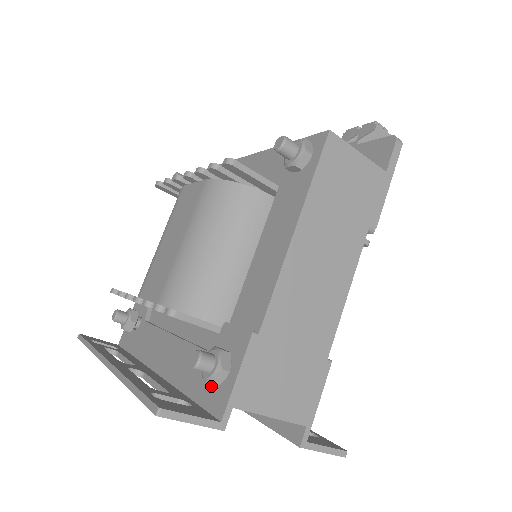
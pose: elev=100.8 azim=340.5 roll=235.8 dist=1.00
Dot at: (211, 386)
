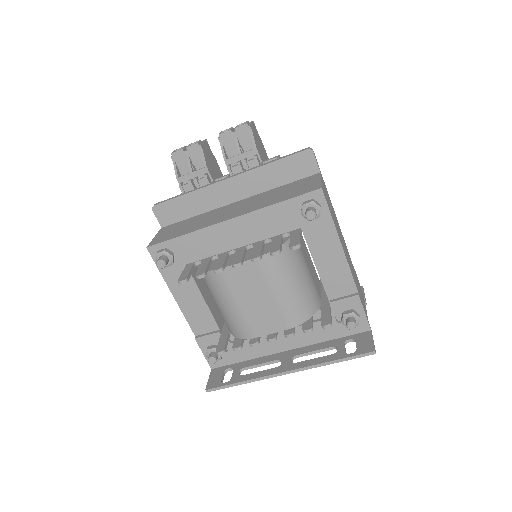
Dot at: occluded
